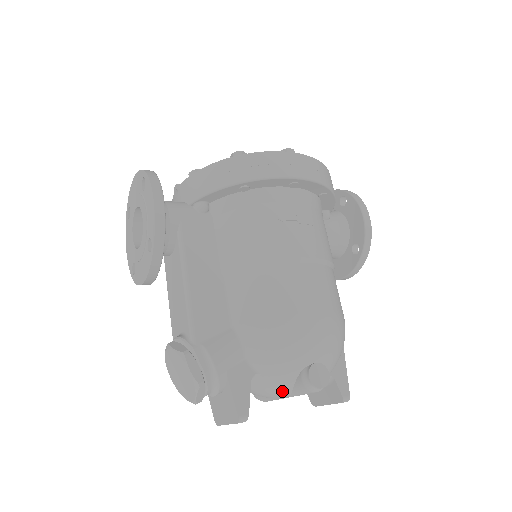
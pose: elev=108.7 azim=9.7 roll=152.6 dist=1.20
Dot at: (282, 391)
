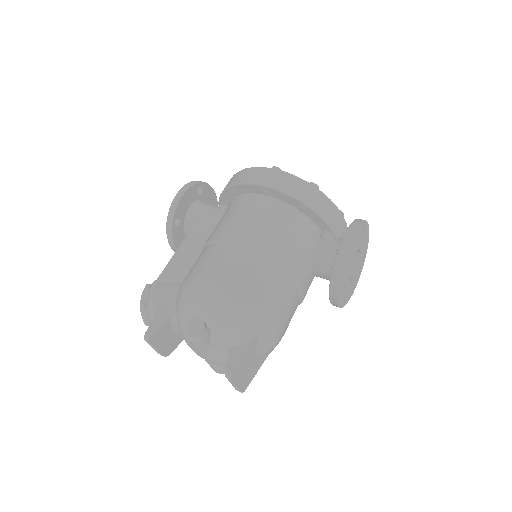
Dot at: (188, 340)
